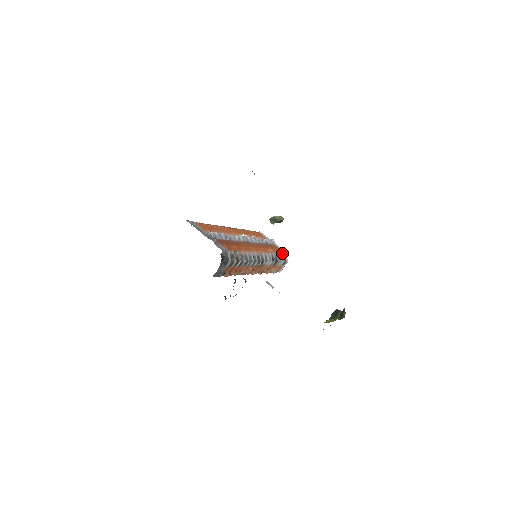
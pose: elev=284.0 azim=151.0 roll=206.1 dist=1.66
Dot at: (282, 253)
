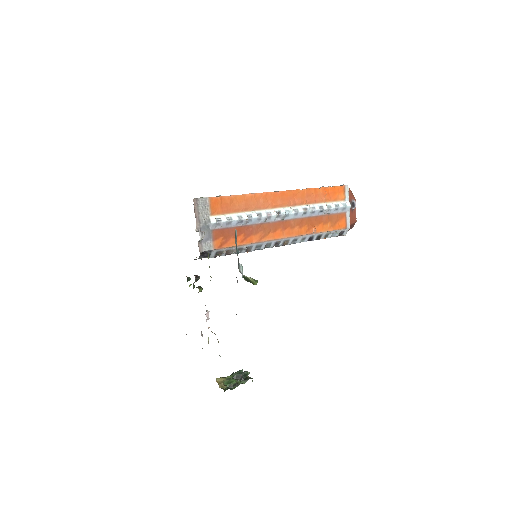
Dot at: (340, 229)
